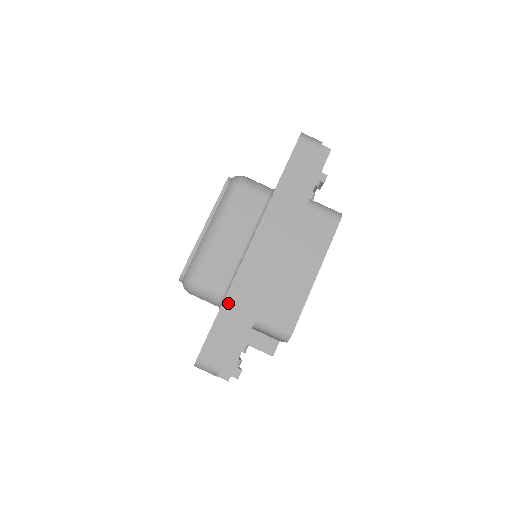
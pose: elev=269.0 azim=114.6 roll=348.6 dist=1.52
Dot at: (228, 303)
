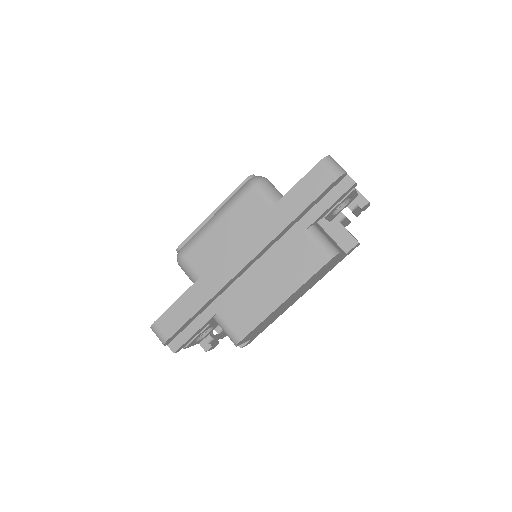
Dot at: (191, 292)
